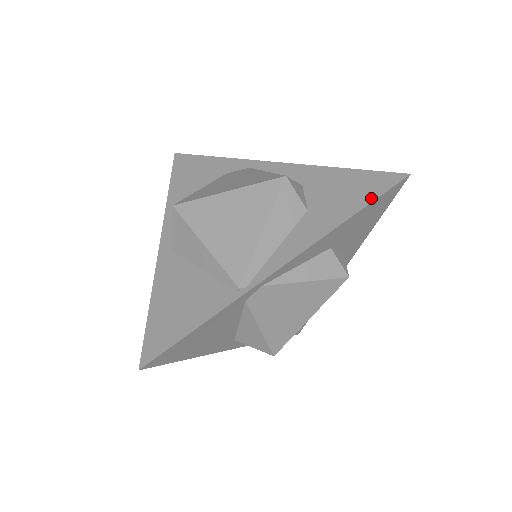
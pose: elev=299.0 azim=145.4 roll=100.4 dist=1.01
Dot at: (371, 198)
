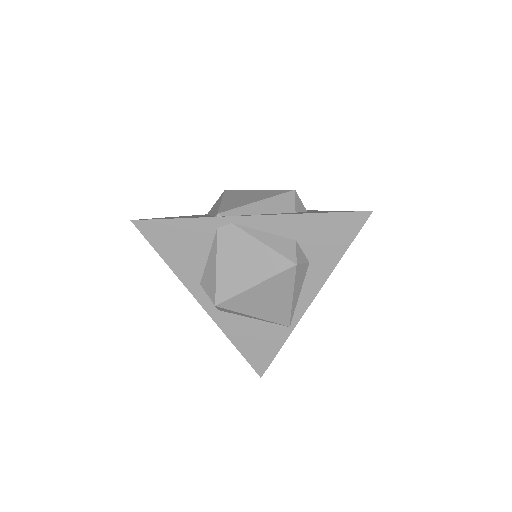
Dot at: (336, 212)
